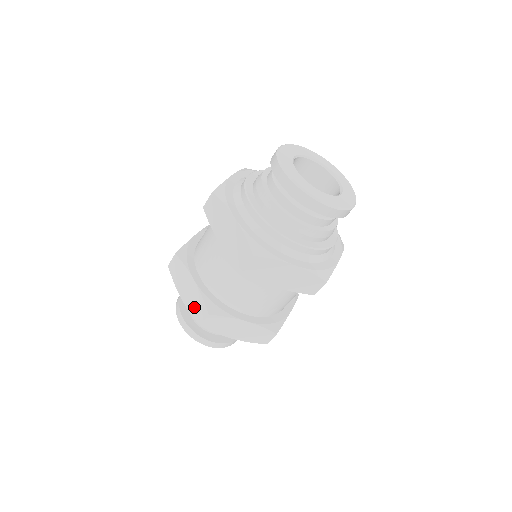
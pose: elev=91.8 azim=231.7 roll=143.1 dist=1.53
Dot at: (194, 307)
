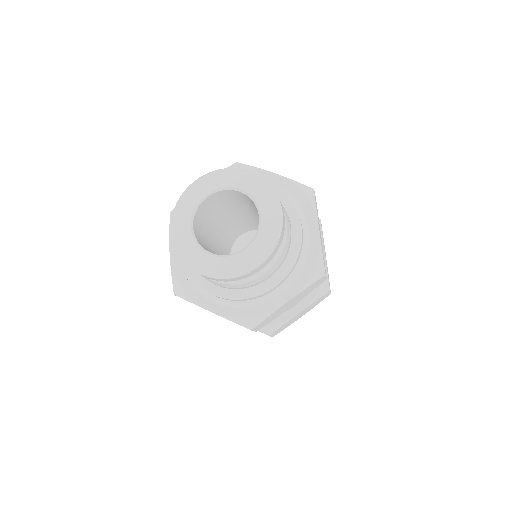
Dot at: occluded
